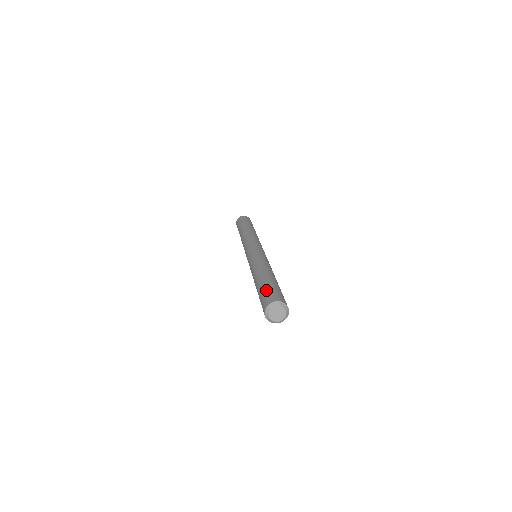
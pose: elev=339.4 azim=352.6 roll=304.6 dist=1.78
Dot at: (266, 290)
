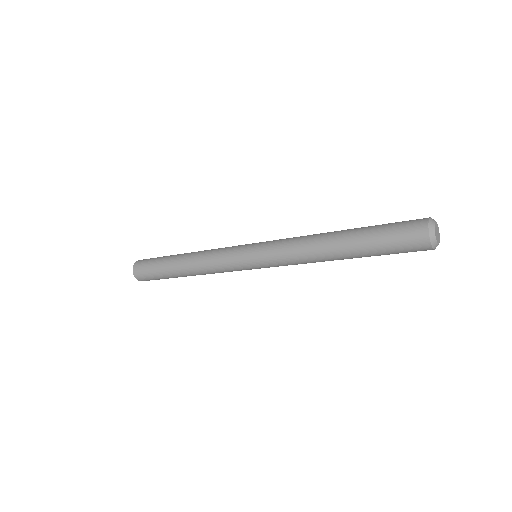
Dot at: (389, 232)
